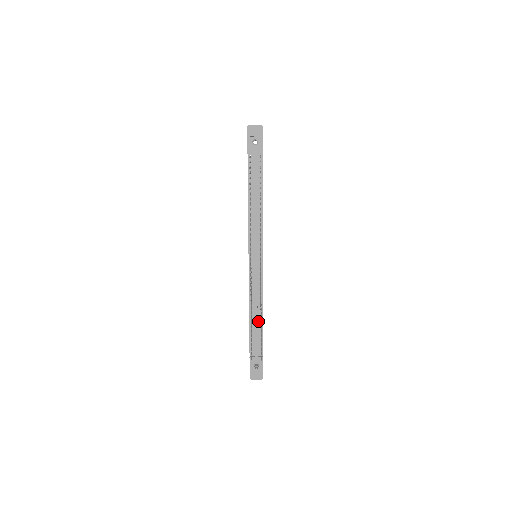
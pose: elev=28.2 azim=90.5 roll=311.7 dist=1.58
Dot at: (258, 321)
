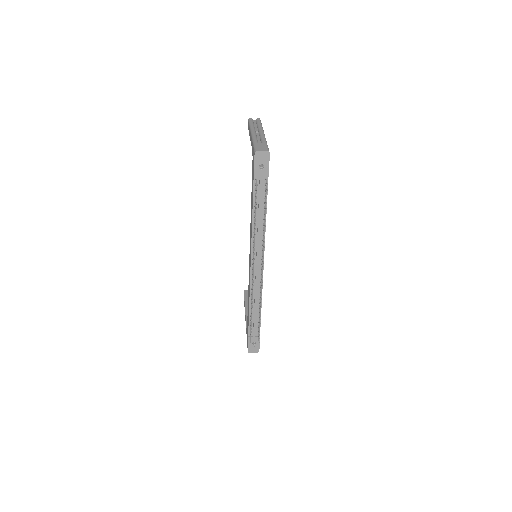
Dot at: (257, 311)
